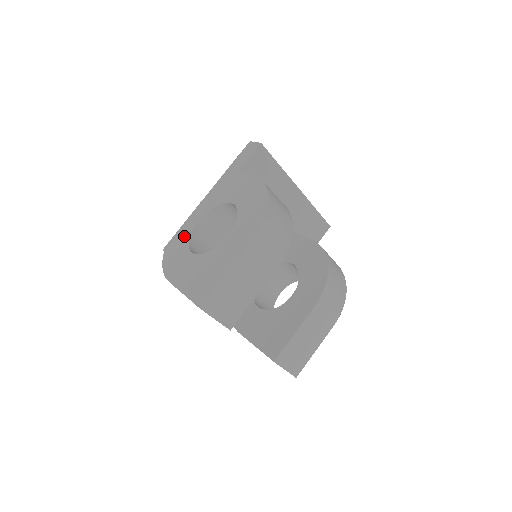
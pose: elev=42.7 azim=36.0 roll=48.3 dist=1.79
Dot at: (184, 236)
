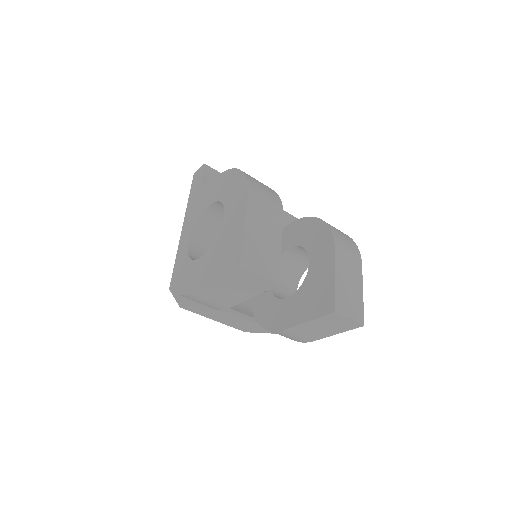
Dot at: (183, 261)
